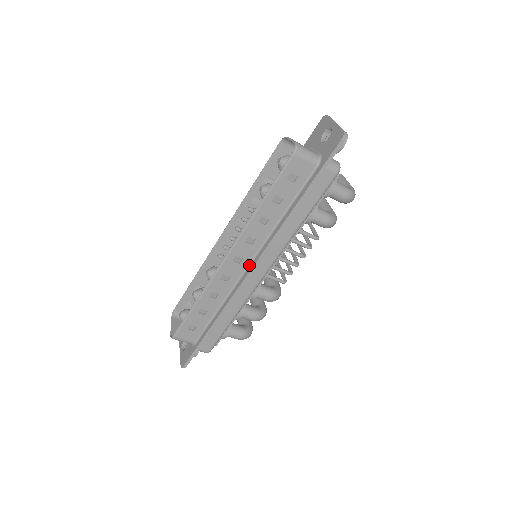
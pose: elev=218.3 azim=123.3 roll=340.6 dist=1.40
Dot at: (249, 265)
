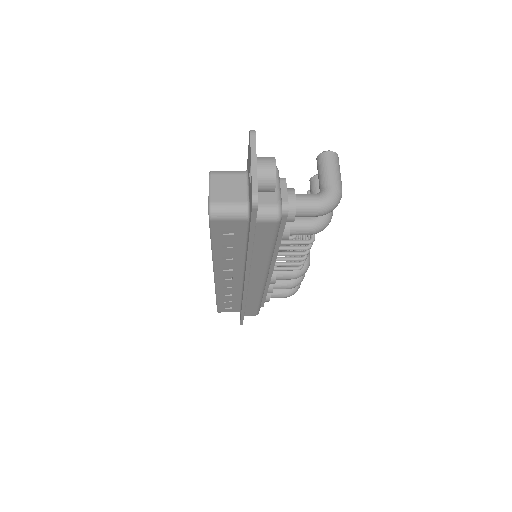
Dot at: (243, 279)
